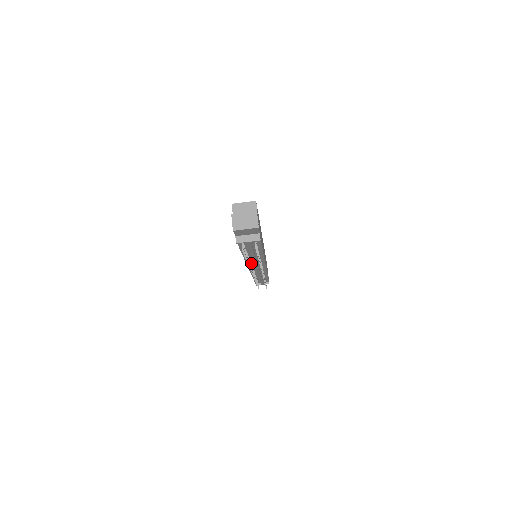
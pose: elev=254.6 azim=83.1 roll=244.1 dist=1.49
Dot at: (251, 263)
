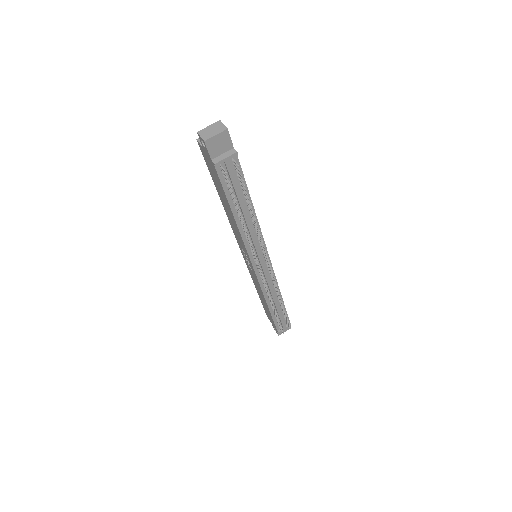
Dot at: (251, 249)
